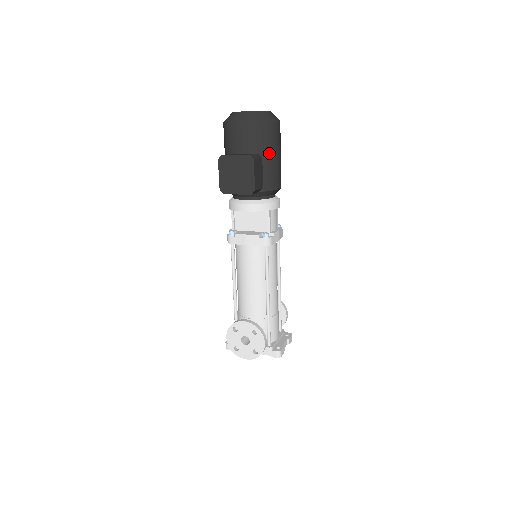
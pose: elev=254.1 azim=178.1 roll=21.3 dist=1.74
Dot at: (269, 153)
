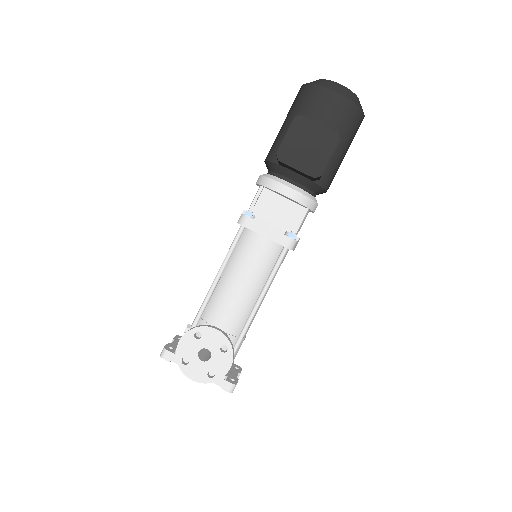
Dot at: (344, 145)
